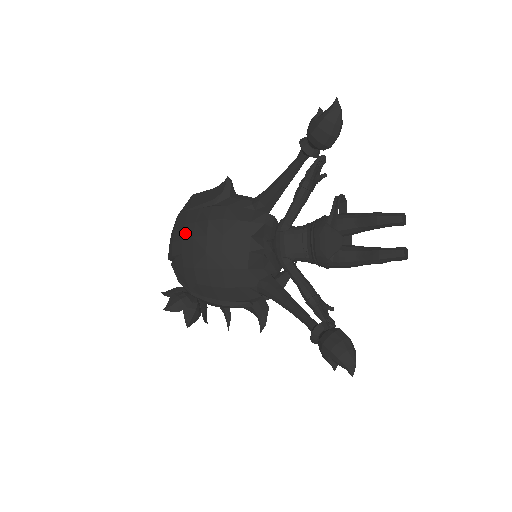
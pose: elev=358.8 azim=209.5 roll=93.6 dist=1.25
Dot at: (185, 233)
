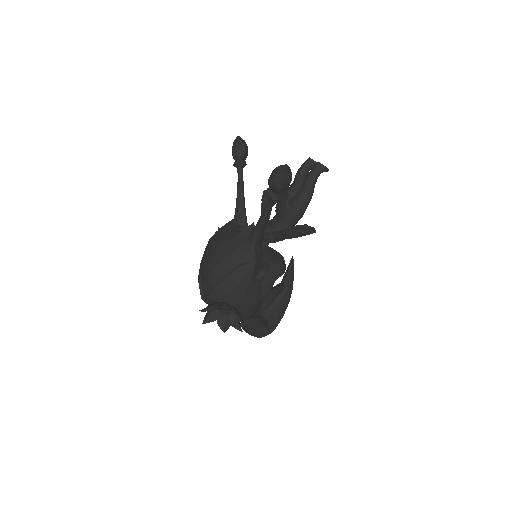
Dot at: (201, 261)
